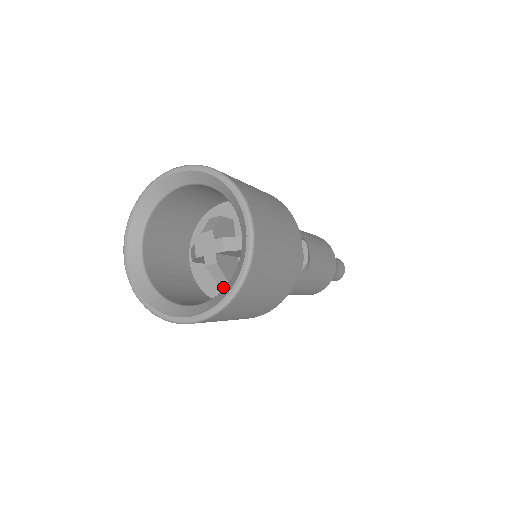
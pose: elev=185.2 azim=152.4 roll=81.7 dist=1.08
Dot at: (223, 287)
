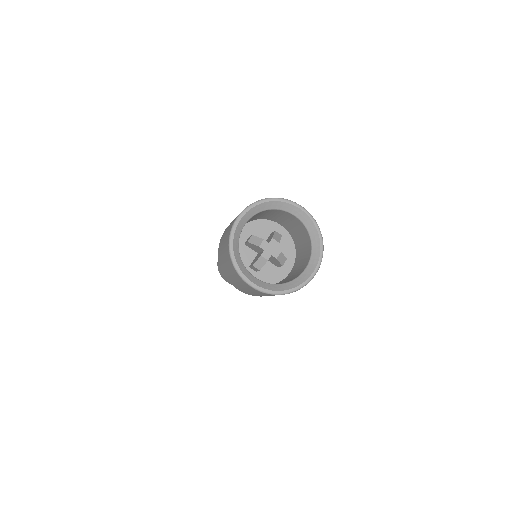
Dot at: (244, 265)
